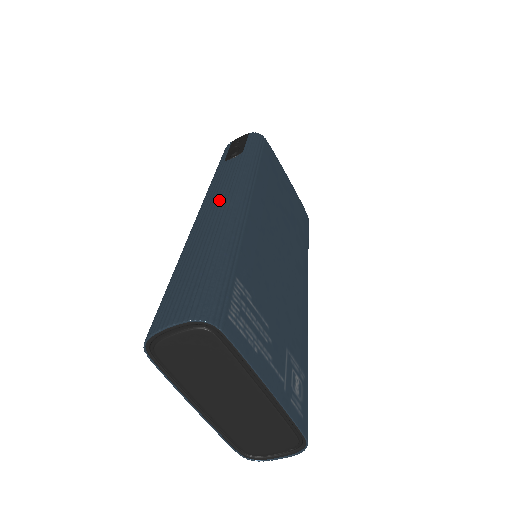
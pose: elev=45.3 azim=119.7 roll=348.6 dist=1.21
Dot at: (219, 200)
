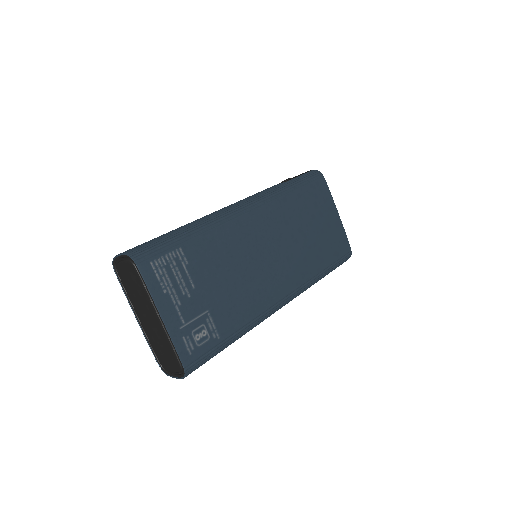
Dot at: occluded
